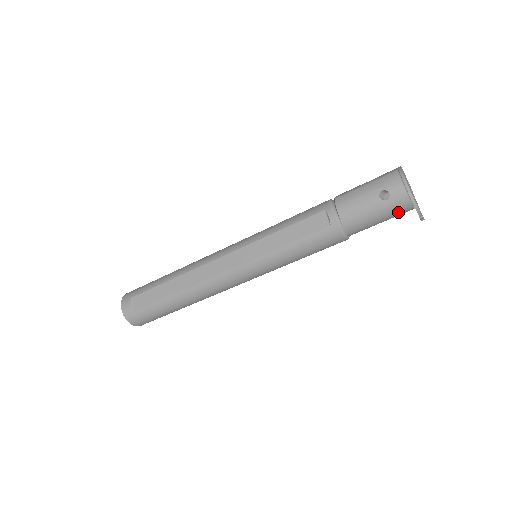
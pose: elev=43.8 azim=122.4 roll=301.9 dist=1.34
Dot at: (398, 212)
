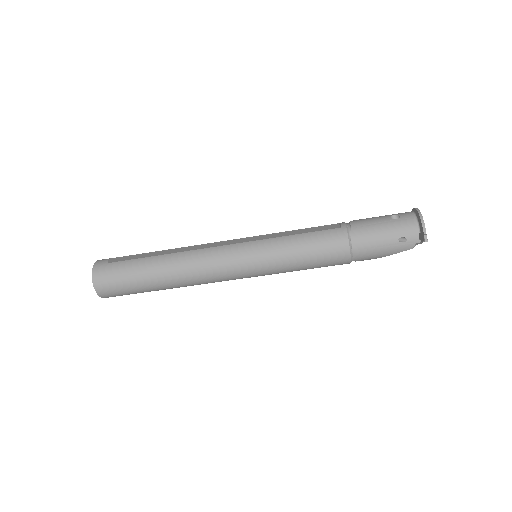
Dot at: (404, 235)
